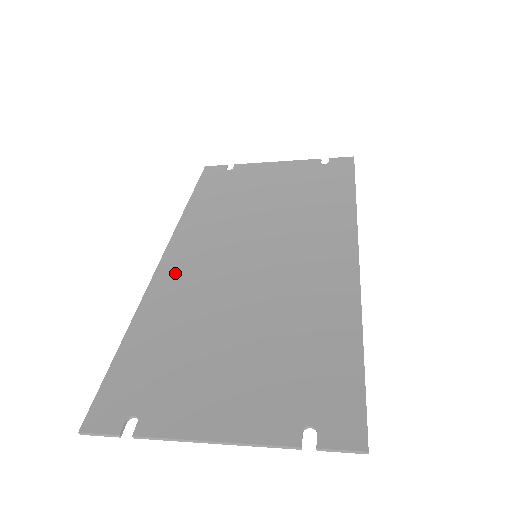
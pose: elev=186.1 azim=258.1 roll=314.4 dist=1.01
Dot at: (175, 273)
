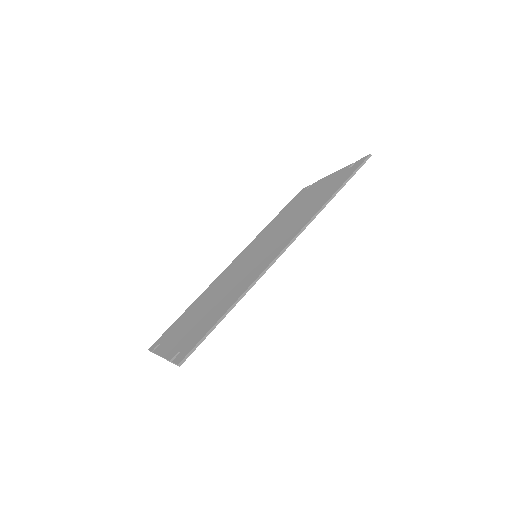
Dot at: (226, 271)
